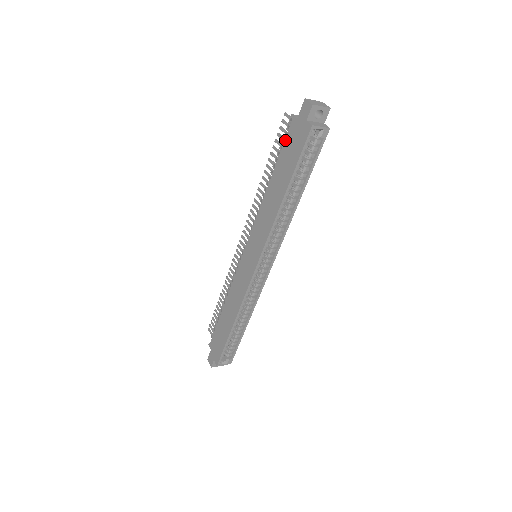
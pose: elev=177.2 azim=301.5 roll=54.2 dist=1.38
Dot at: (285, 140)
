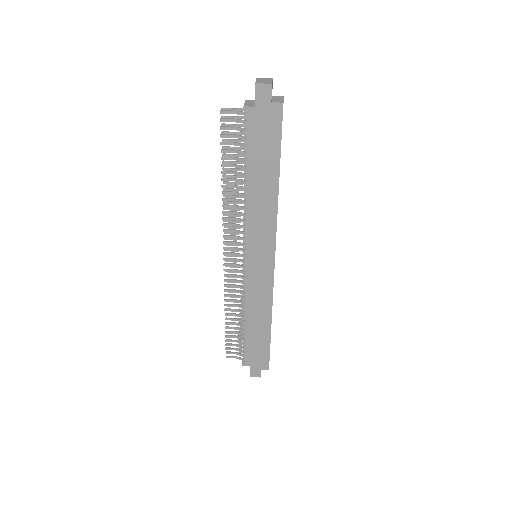
Dot at: (248, 135)
